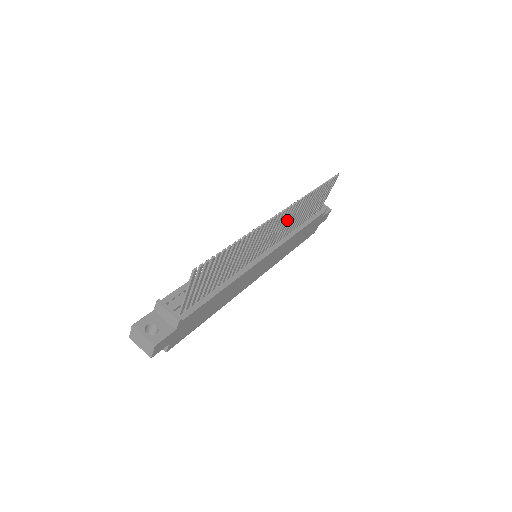
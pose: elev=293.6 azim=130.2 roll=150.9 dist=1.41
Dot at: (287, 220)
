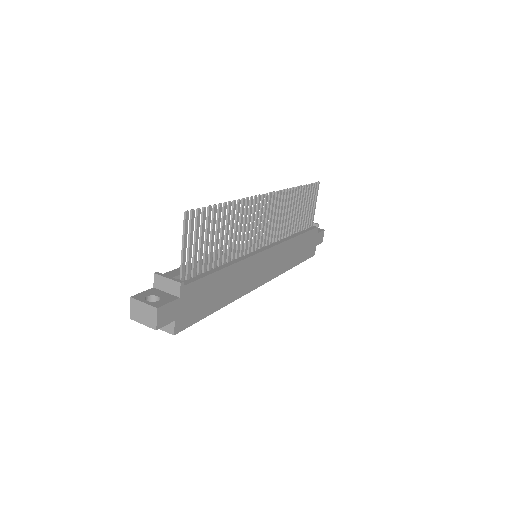
Dot at: (278, 212)
